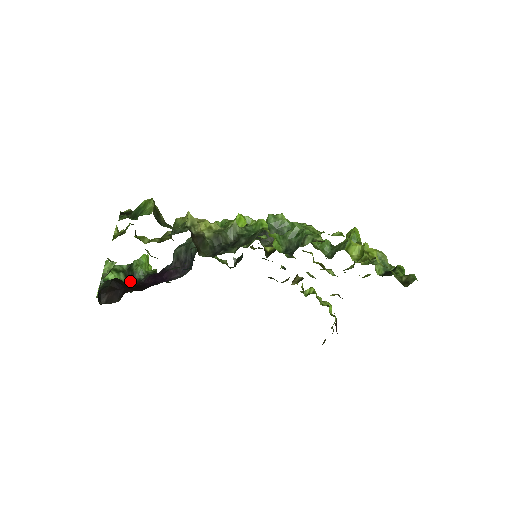
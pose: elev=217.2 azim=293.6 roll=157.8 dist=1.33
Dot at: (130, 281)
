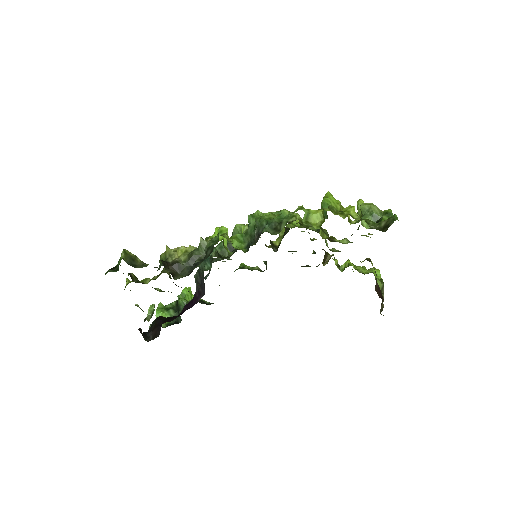
Dot at: (178, 314)
